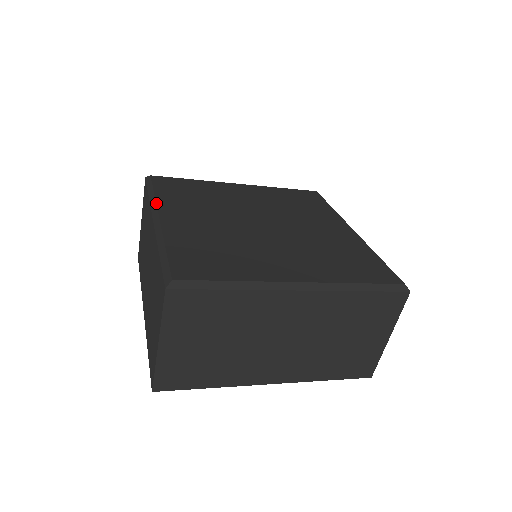
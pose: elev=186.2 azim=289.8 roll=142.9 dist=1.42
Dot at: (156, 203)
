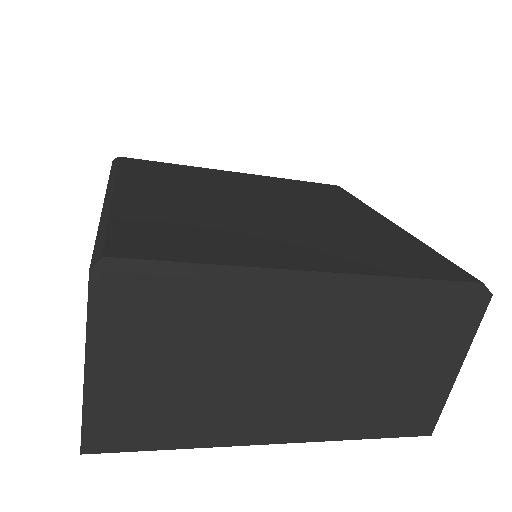
Dot at: (115, 178)
